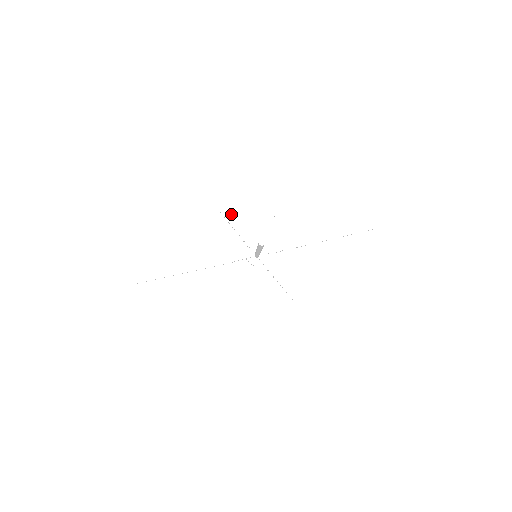
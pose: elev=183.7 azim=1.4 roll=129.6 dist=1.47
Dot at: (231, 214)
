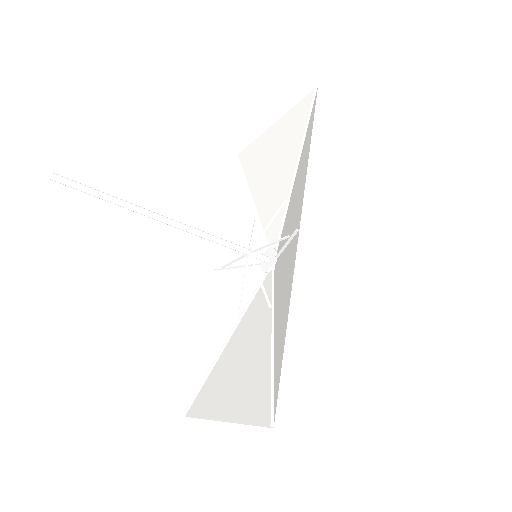
Dot at: (224, 261)
